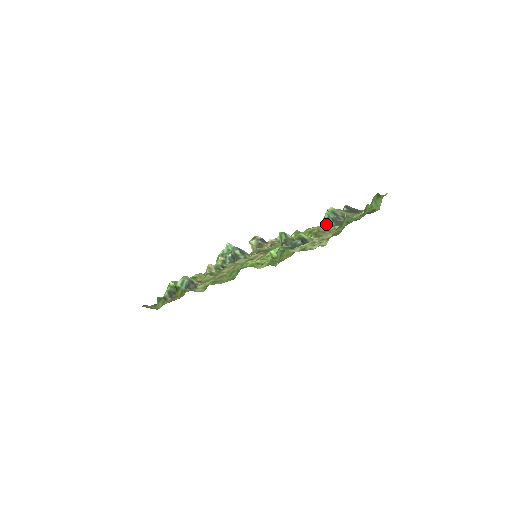
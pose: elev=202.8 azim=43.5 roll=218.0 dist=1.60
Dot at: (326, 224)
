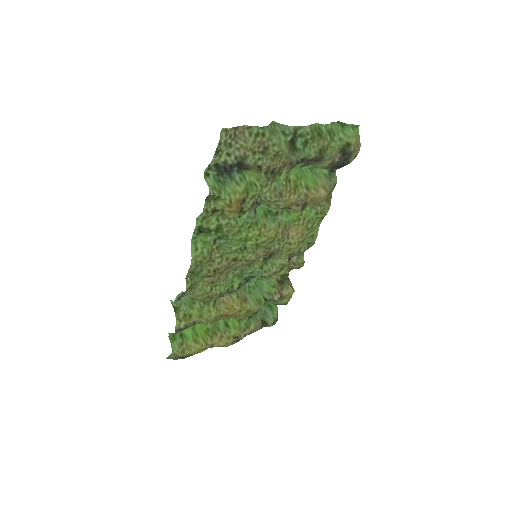
Dot at: occluded
